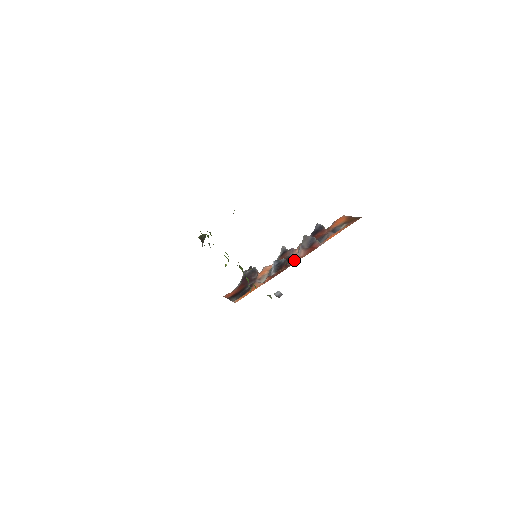
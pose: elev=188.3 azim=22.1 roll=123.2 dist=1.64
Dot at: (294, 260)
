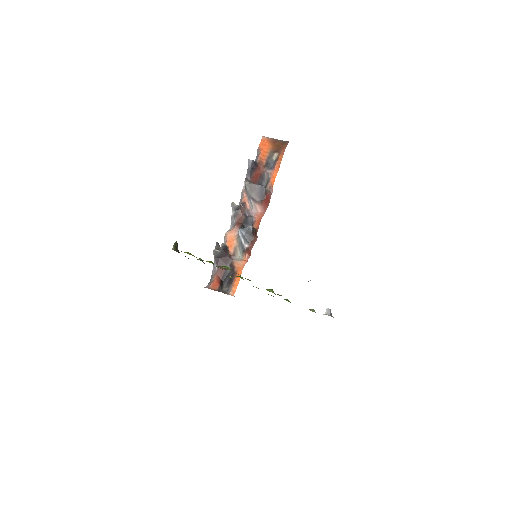
Dot at: (256, 220)
